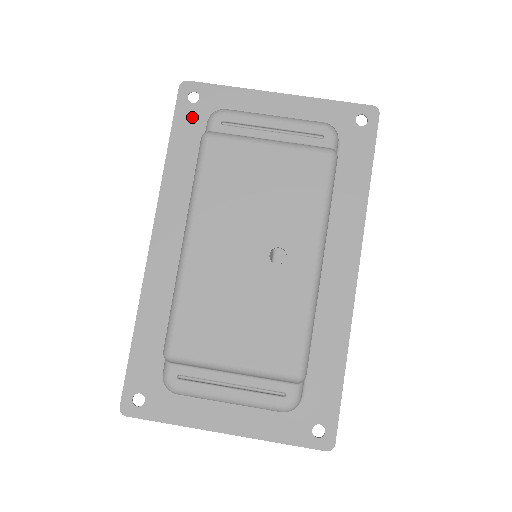
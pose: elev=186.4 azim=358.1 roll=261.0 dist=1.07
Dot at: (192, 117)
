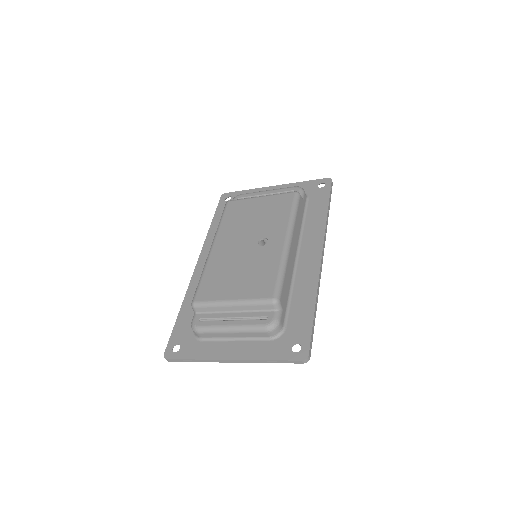
Dot at: occluded
